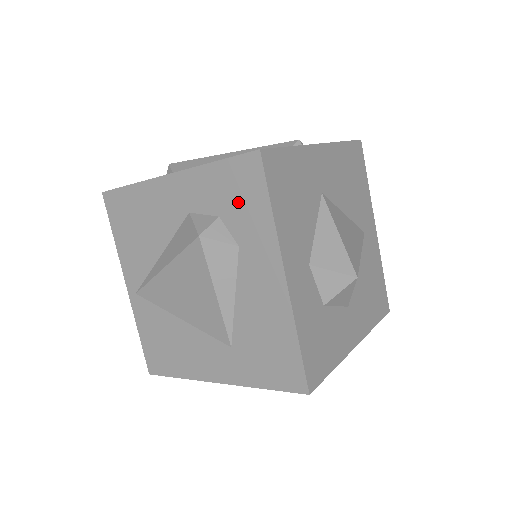
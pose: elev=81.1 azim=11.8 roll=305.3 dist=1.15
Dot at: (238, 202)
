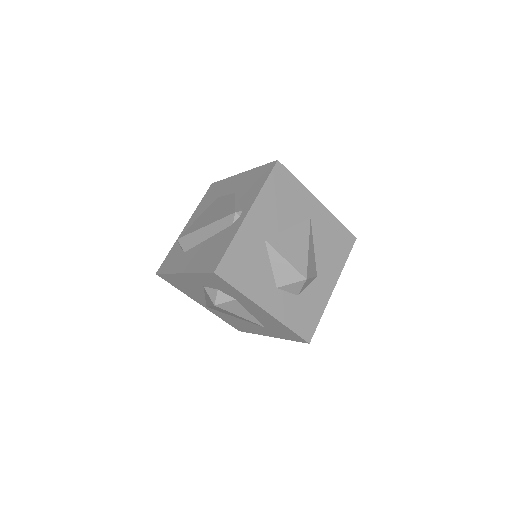
Dot at: (221, 287)
